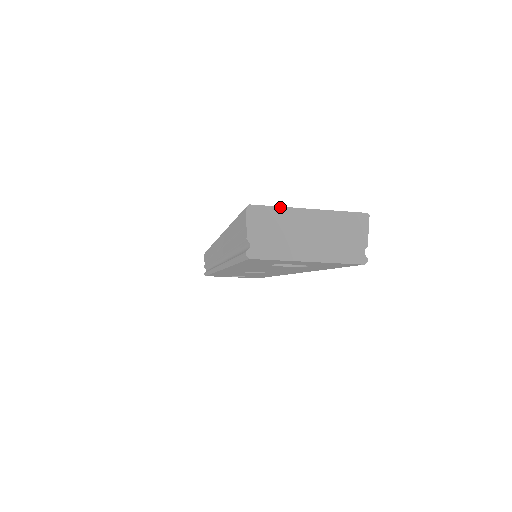
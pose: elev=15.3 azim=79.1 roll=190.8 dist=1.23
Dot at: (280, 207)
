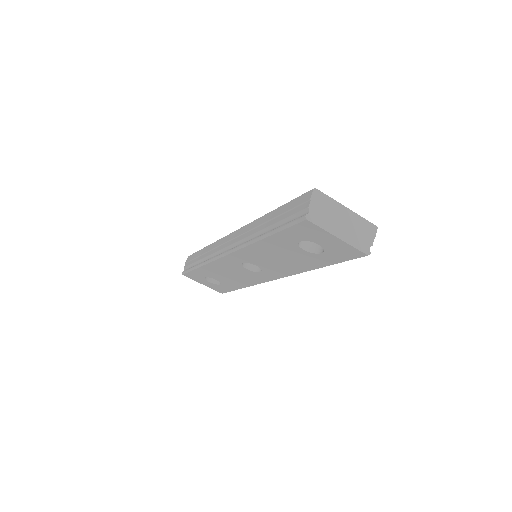
Dot at: (332, 198)
